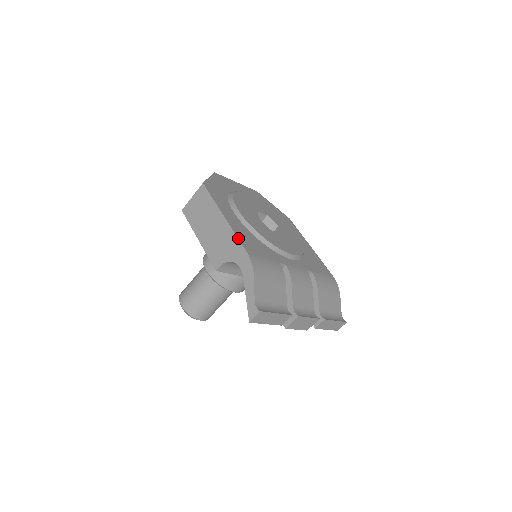
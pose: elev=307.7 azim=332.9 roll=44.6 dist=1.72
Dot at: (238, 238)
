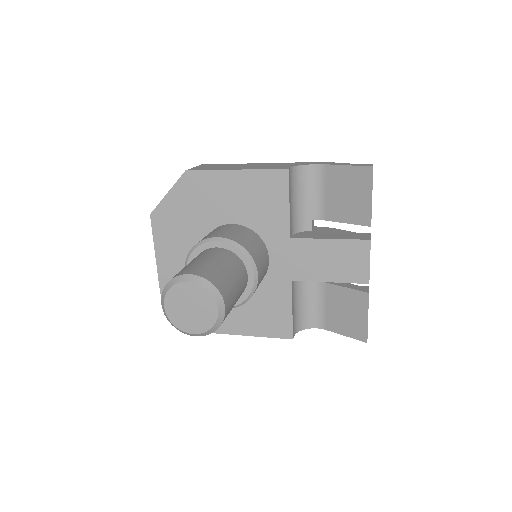
Dot at: occluded
